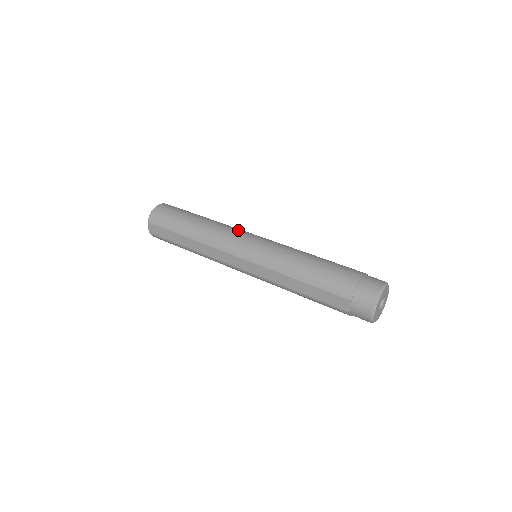
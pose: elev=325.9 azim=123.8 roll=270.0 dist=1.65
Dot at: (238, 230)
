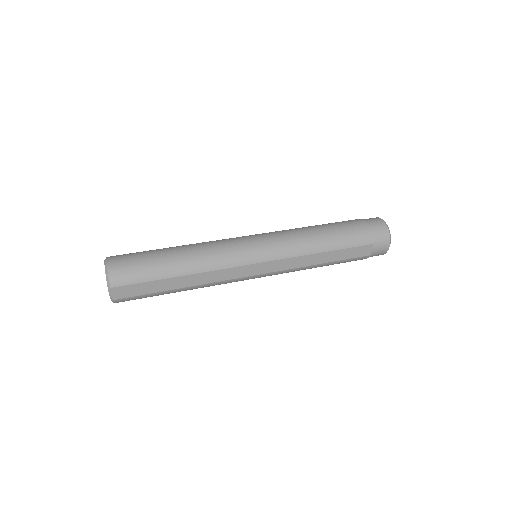
Dot at: (229, 240)
